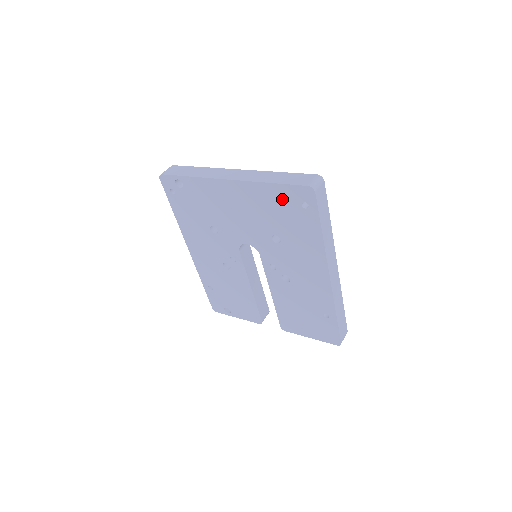
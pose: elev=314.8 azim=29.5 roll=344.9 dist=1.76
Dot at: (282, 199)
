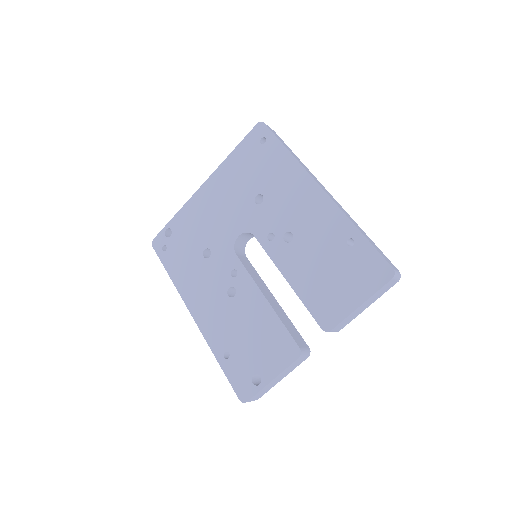
Dot at: (246, 155)
